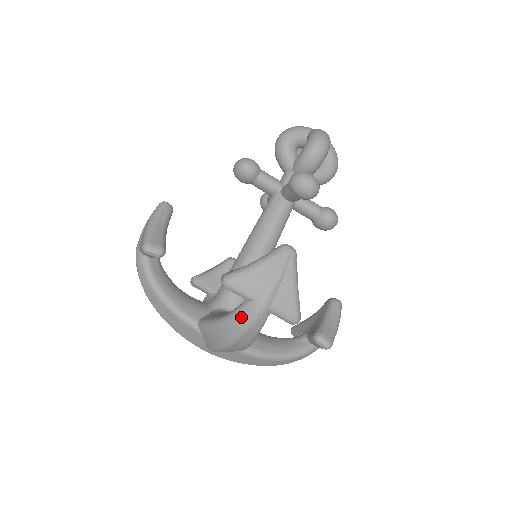
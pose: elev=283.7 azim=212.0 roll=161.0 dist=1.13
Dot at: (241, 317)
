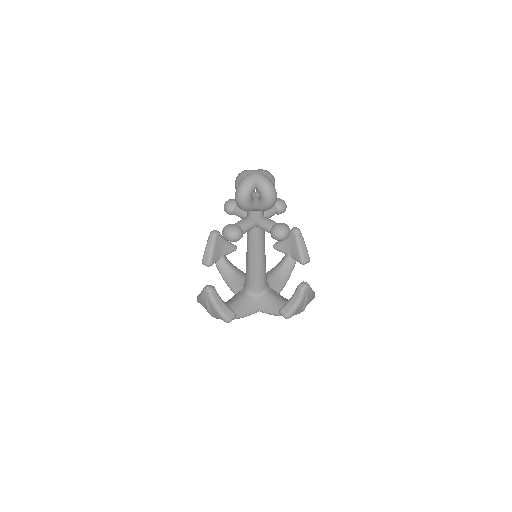
Dot at: occluded
